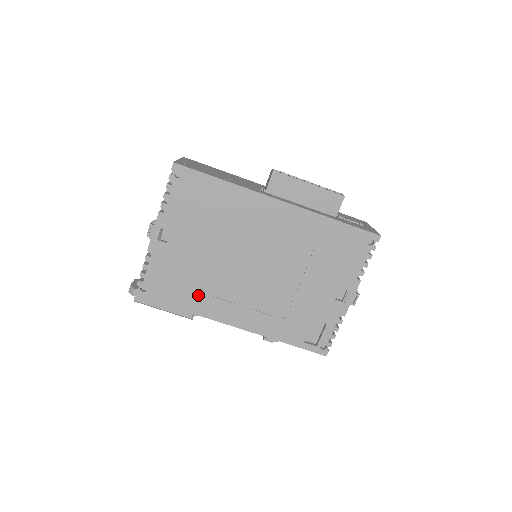
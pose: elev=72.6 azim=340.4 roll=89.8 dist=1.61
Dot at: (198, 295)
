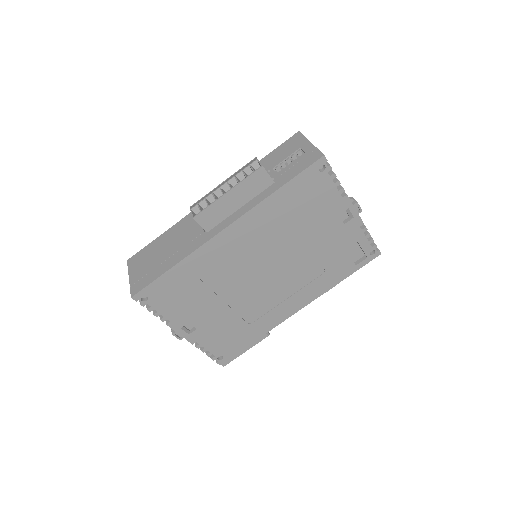
Dot at: (254, 324)
